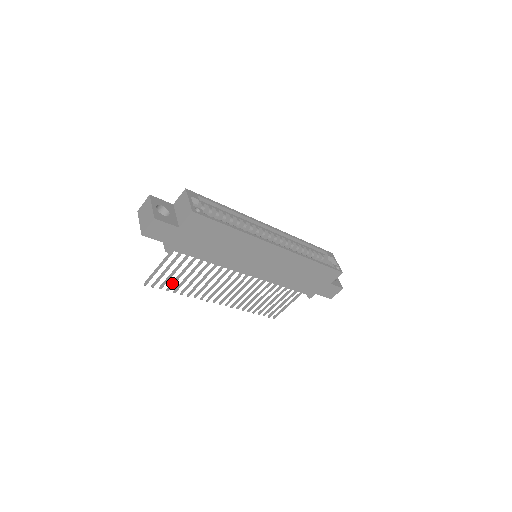
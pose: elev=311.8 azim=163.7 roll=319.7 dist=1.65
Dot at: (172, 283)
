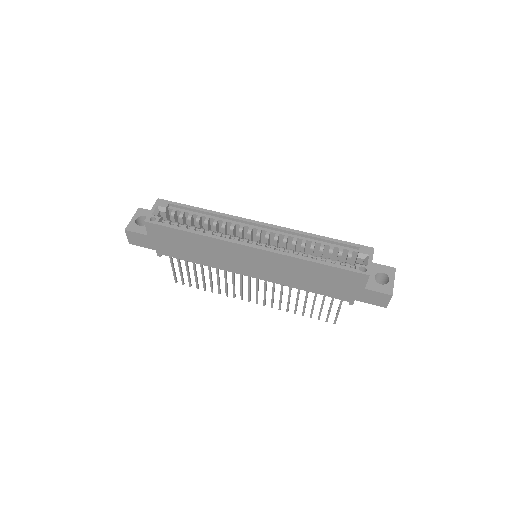
Dot at: occluded
